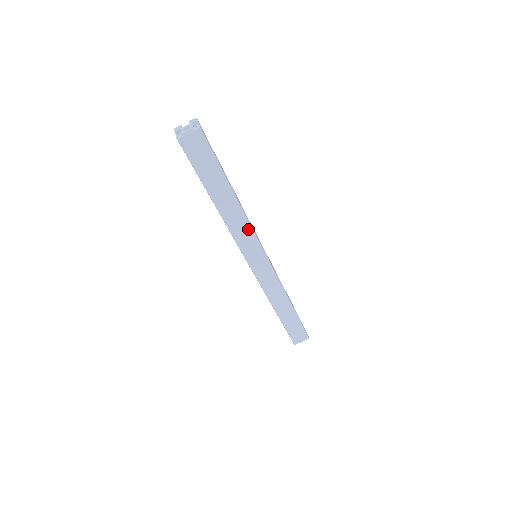
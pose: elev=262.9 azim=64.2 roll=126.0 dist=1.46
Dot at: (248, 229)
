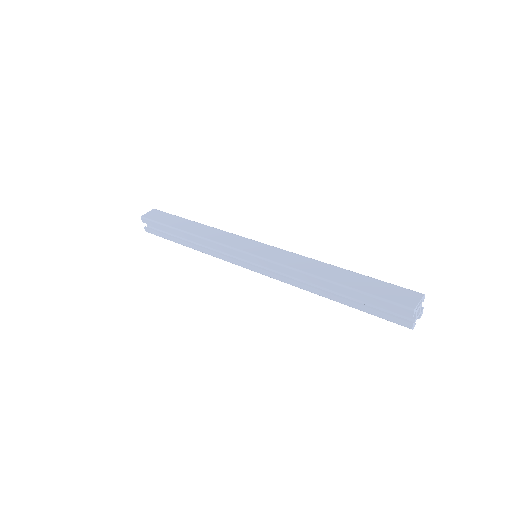
Dot at: (224, 233)
